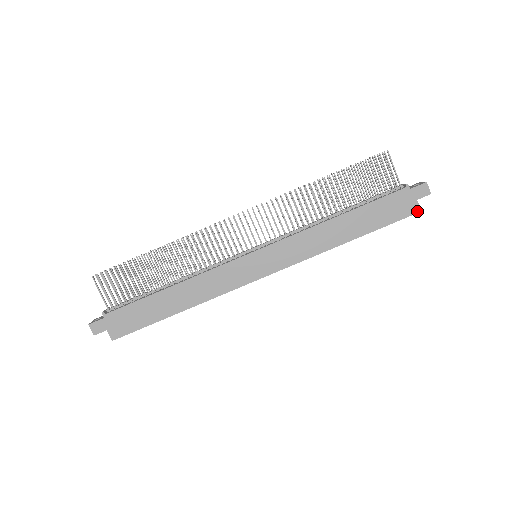
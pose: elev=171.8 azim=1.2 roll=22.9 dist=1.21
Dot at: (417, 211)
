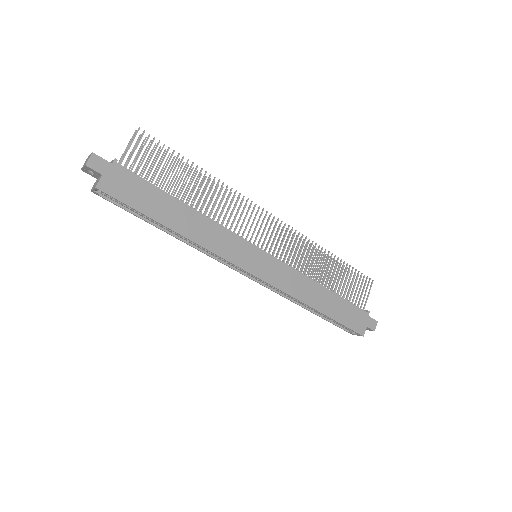
Dot at: (362, 334)
